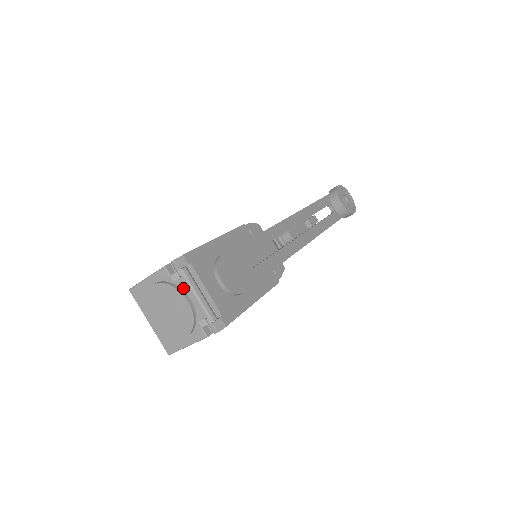
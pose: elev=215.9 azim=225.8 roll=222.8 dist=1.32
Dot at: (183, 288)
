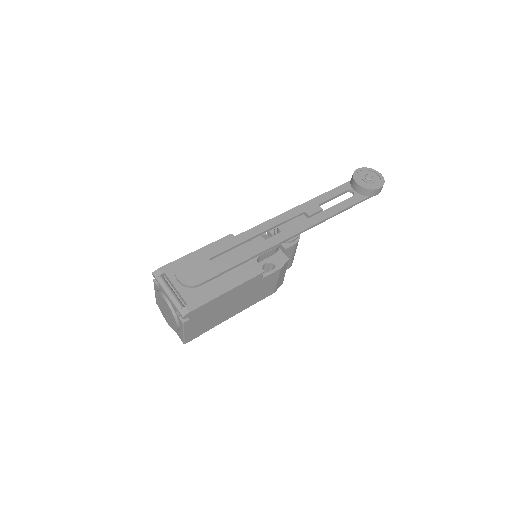
Dot at: (162, 291)
